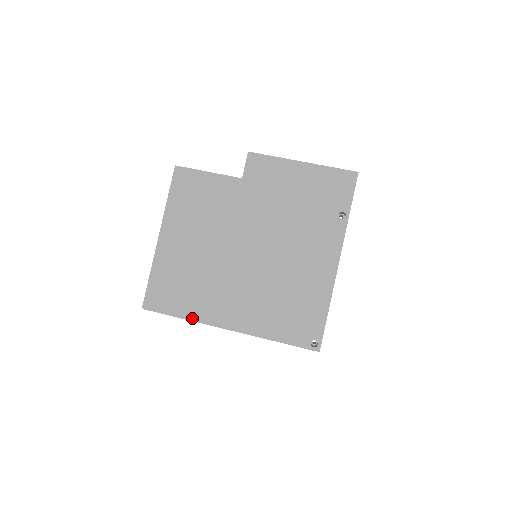
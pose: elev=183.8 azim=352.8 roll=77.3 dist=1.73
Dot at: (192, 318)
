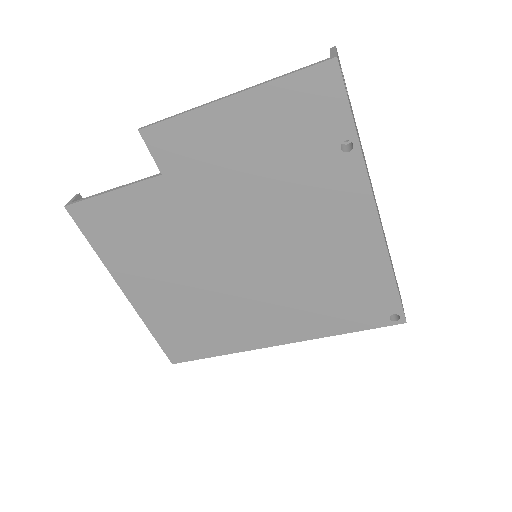
Dot at: (231, 351)
